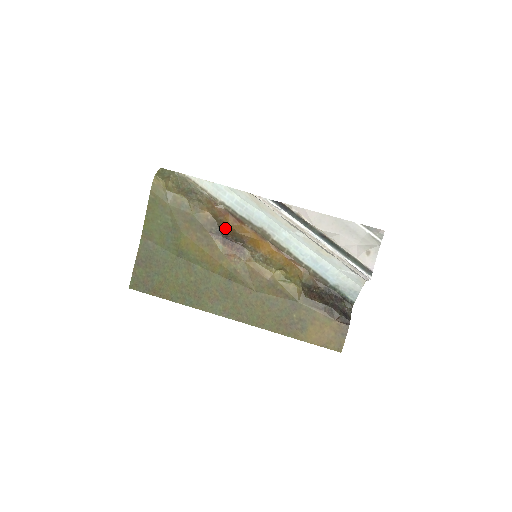
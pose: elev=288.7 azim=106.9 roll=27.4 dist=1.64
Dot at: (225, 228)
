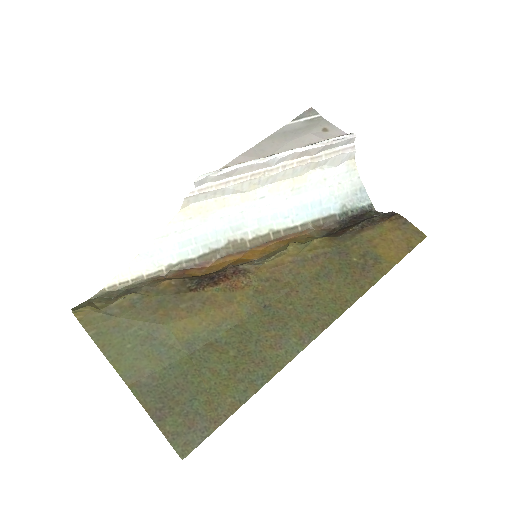
Dot at: (199, 277)
